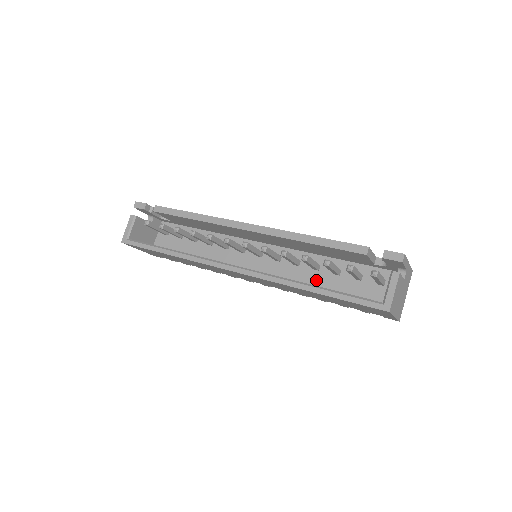
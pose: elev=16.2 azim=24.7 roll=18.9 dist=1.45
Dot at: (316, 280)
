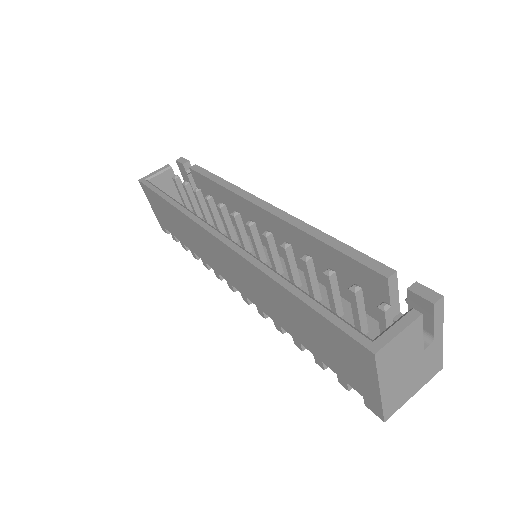
Dot at: occluded
